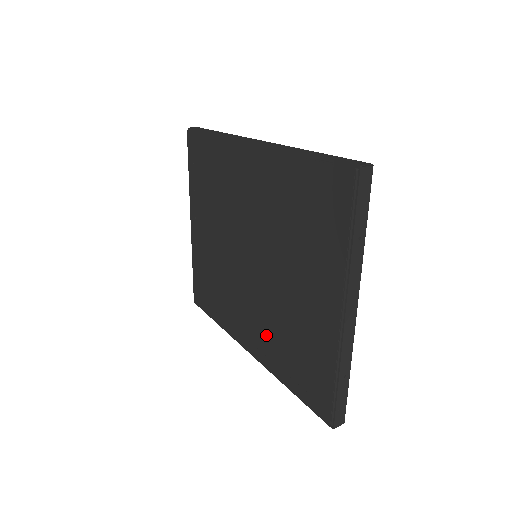
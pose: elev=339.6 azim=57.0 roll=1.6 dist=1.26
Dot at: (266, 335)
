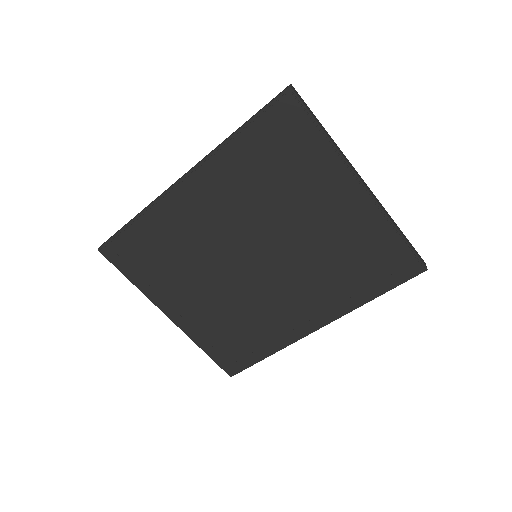
Dot at: (322, 291)
